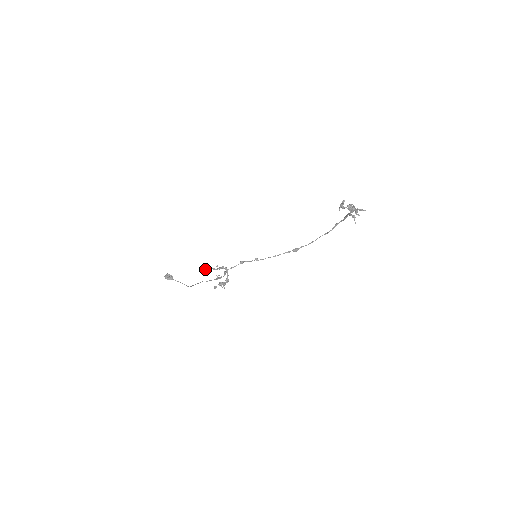
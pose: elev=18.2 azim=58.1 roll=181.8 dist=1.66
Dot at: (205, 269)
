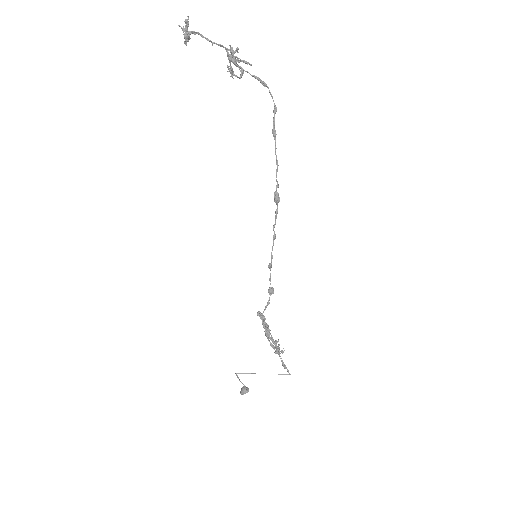
Dot at: occluded
